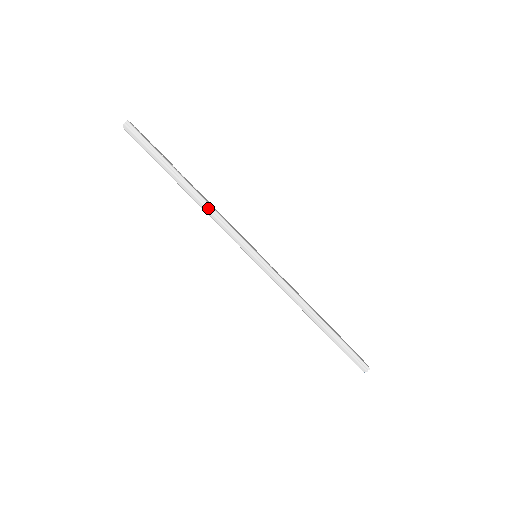
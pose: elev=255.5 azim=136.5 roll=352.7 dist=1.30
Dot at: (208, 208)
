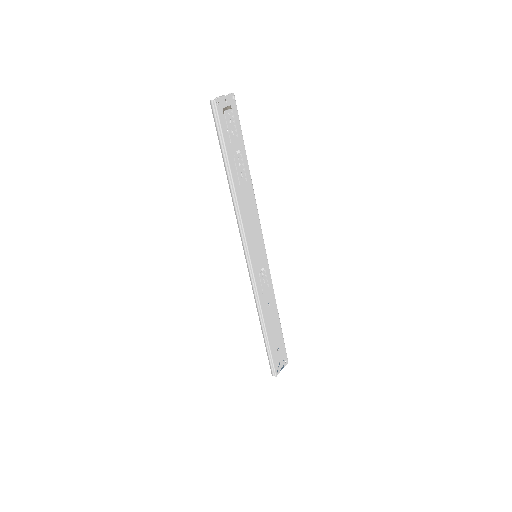
Dot at: (235, 206)
